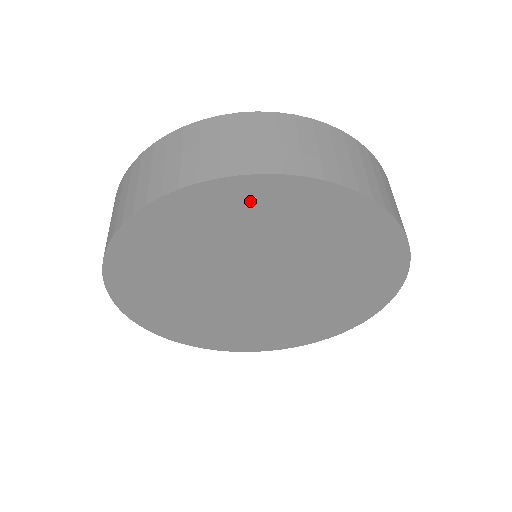
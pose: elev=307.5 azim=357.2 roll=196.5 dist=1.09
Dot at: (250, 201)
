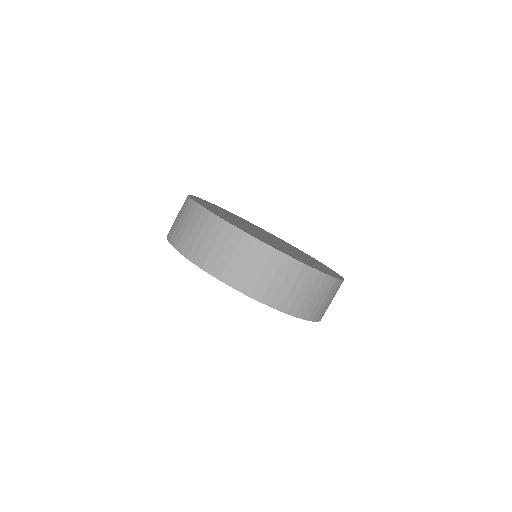
Dot at: occluded
